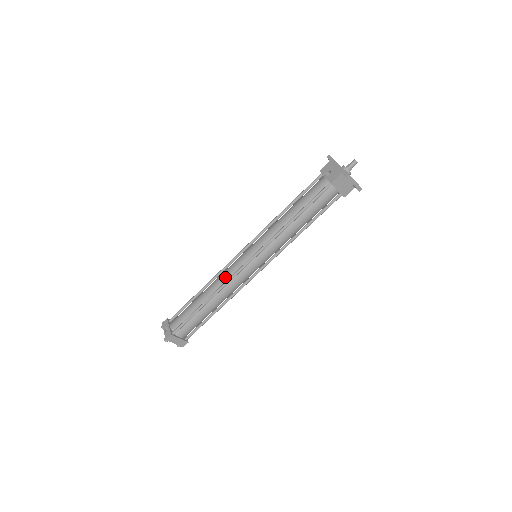
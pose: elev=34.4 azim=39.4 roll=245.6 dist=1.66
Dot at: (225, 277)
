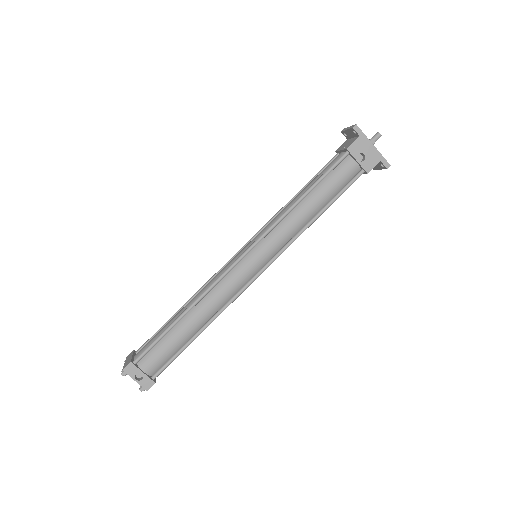
Dot at: (227, 295)
